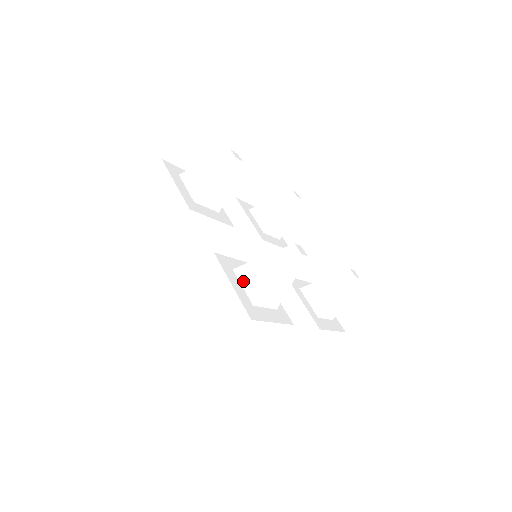
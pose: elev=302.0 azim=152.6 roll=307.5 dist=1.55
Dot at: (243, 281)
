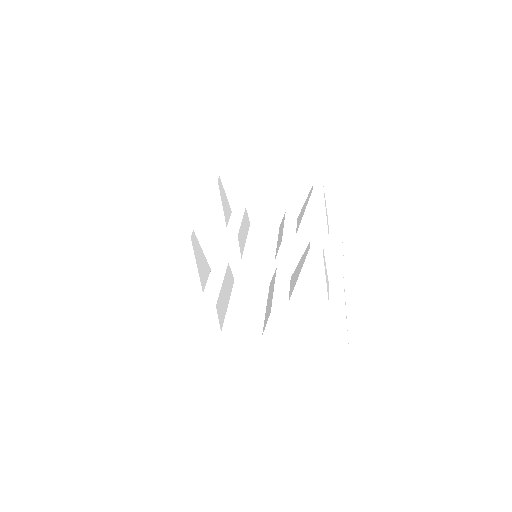
Dot at: (305, 302)
